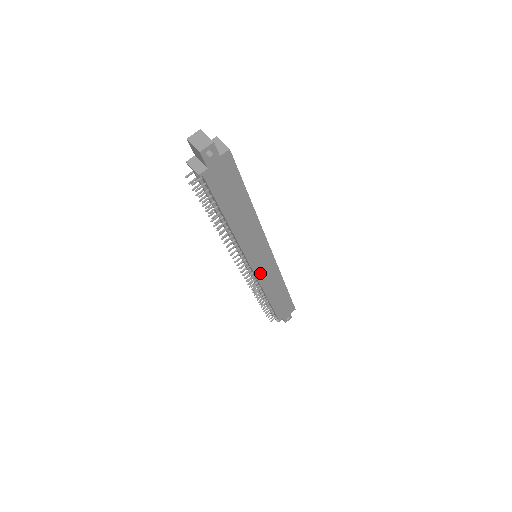
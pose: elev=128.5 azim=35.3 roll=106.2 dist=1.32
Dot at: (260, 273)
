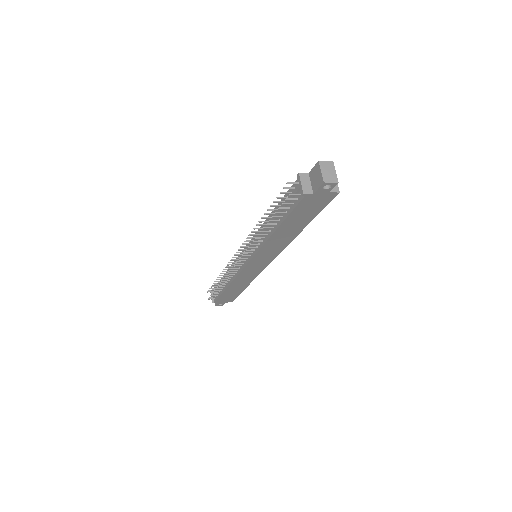
Dot at: (247, 270)
